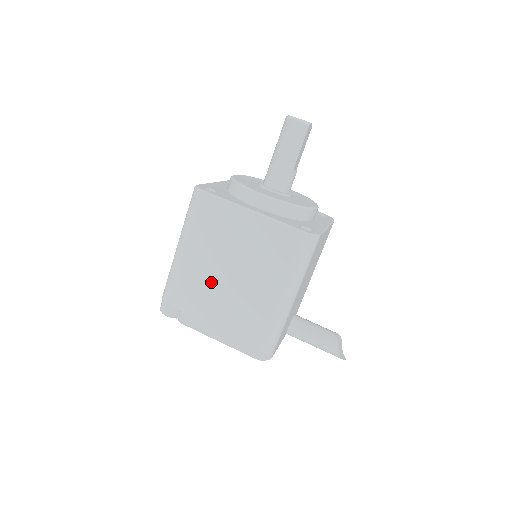
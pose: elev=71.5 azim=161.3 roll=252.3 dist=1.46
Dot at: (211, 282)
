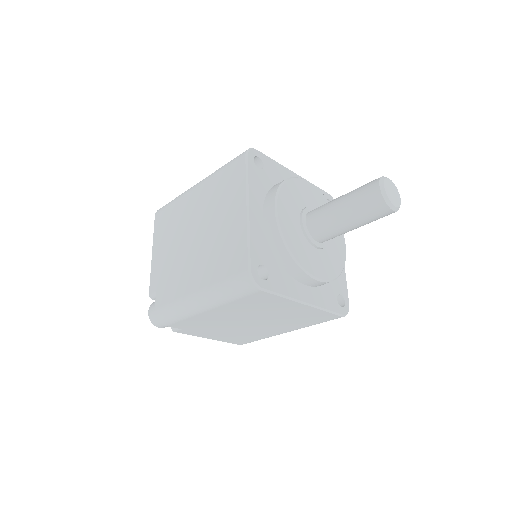
Dot at: (226, 323)
